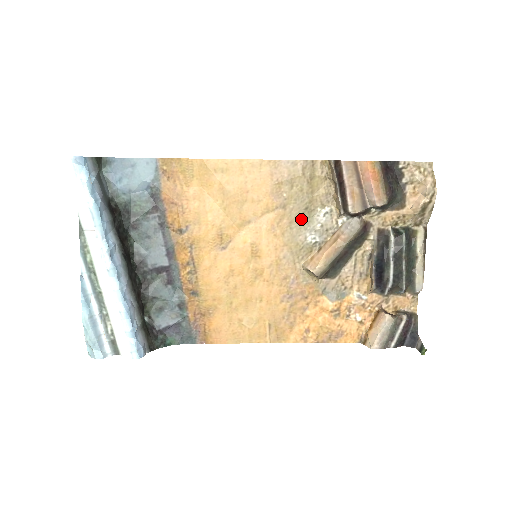
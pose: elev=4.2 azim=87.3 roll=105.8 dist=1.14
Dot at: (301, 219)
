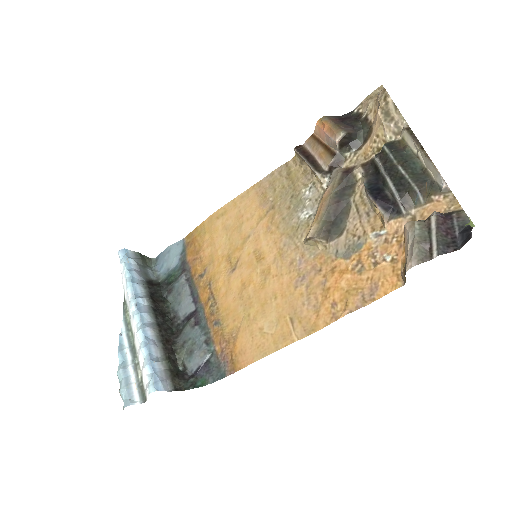
Dot at: (290, 207)
